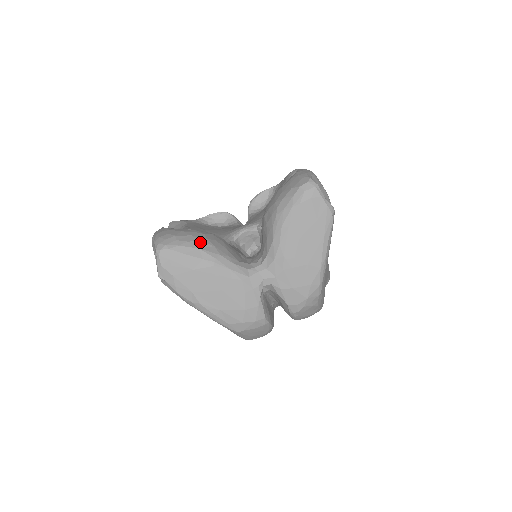
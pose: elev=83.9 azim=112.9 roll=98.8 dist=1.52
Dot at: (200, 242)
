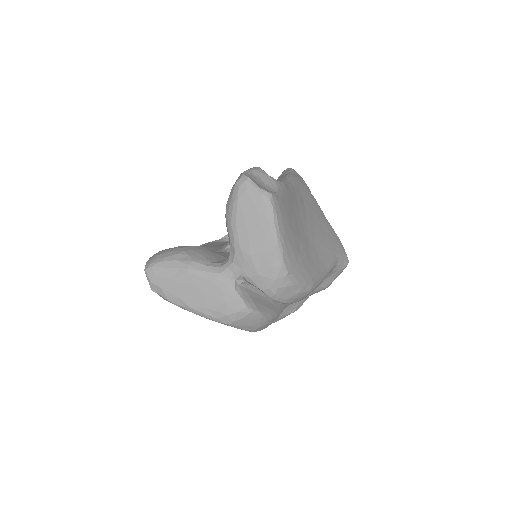
Dot at: (177, 255)
